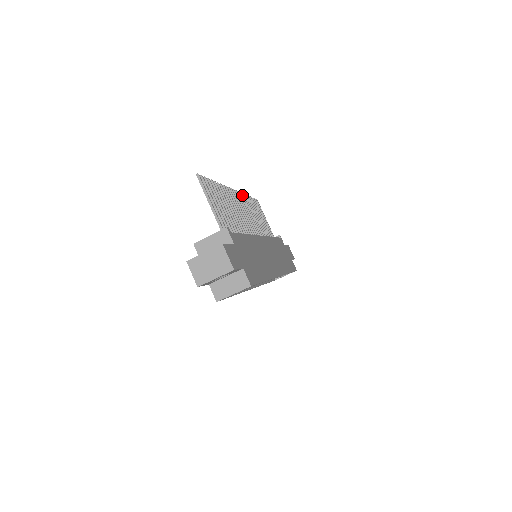
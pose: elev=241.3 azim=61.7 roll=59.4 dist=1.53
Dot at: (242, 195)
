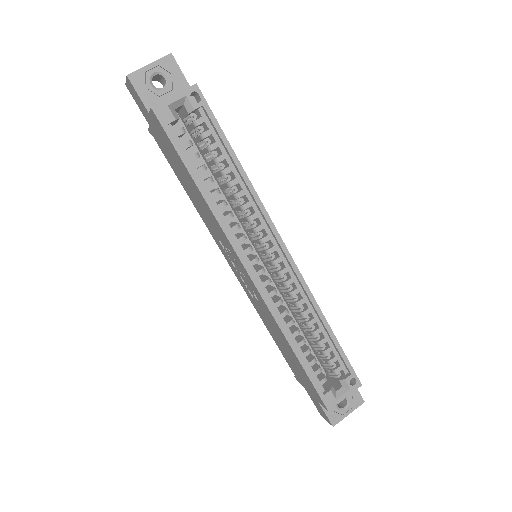
Dot at: occluded
